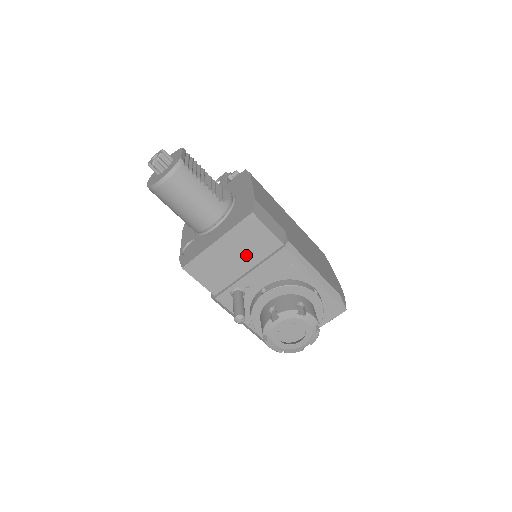
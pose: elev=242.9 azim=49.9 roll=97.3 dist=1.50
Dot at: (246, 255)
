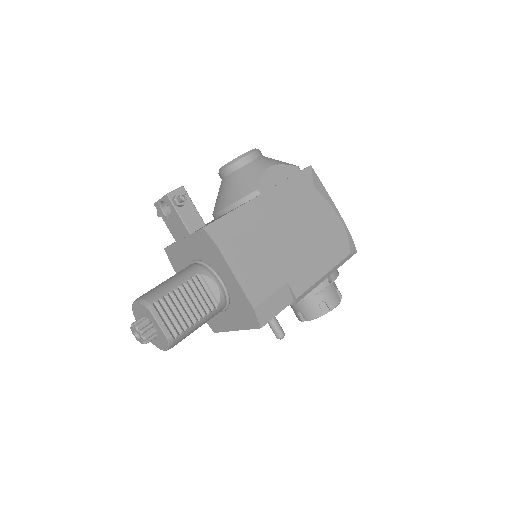
Dot at: occluded
